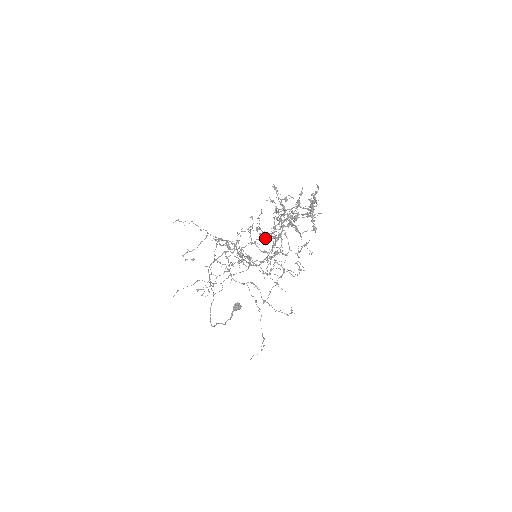
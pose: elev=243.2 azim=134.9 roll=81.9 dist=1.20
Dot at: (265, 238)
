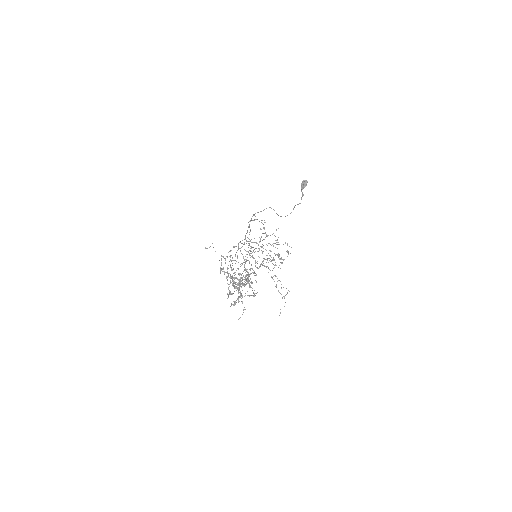
Dot at: occluded
